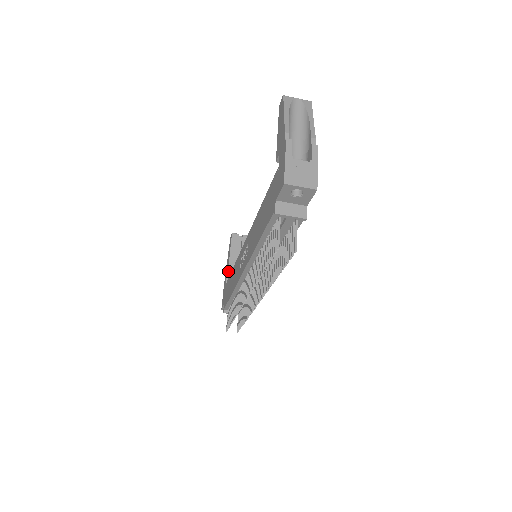
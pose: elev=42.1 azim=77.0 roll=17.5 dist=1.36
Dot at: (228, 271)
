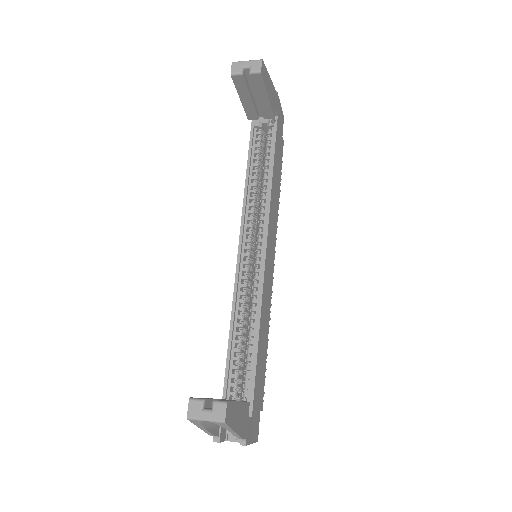
Dot at: (247, 118)
